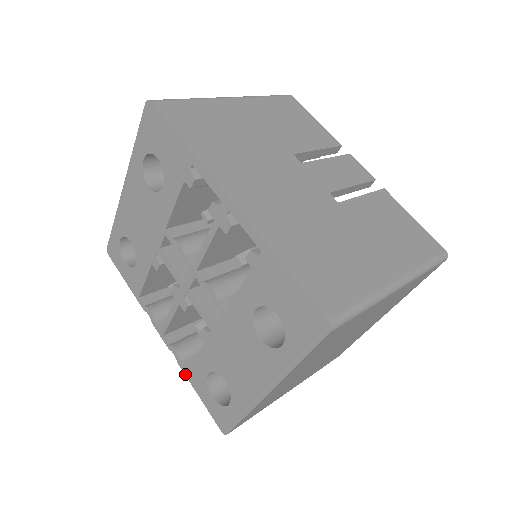
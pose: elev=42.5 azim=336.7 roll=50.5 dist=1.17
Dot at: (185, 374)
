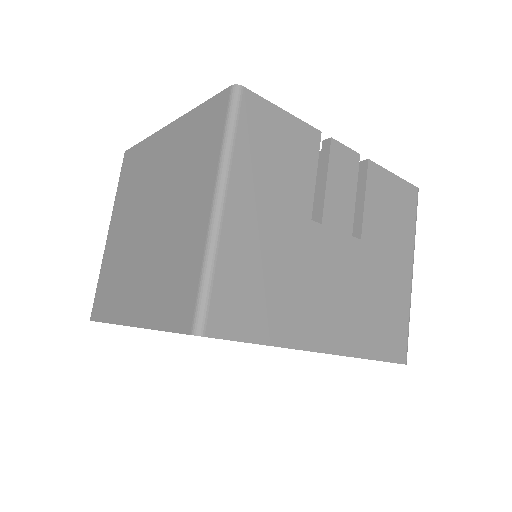
Dot at: occluded
